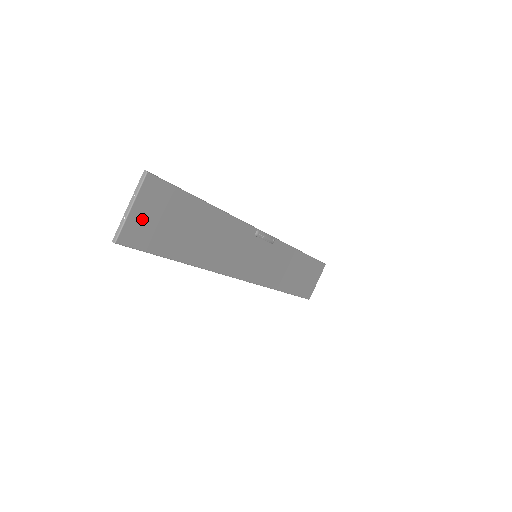
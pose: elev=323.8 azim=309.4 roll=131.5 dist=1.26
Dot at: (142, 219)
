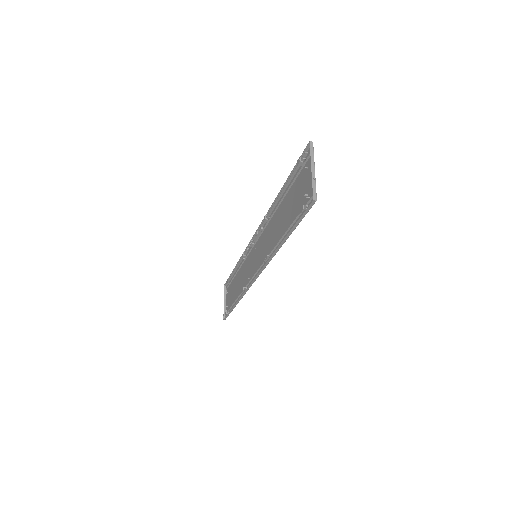
Dot at: (309, 185)
